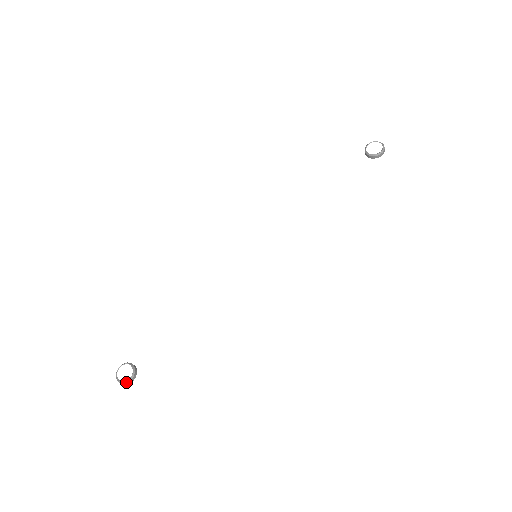
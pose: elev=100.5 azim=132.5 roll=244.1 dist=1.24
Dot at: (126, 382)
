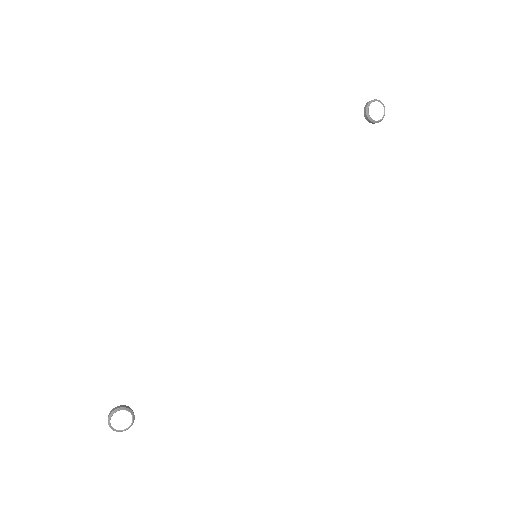
Dot at: (127, 429)
